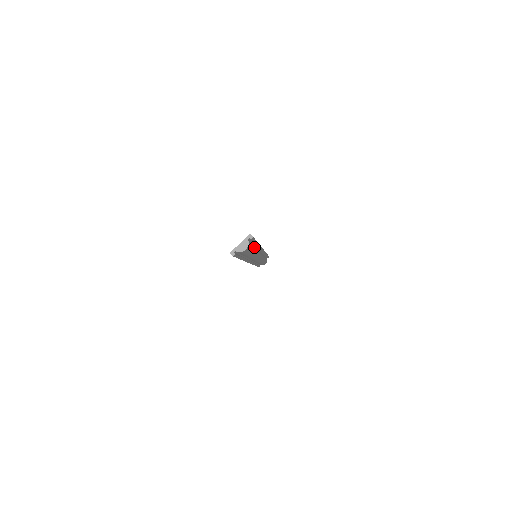
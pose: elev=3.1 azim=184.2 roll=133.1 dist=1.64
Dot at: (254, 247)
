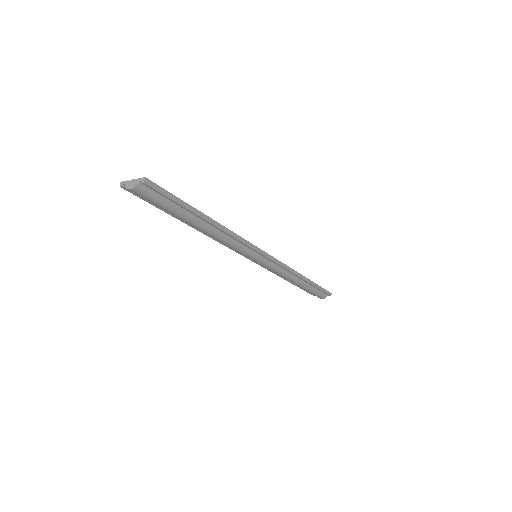
Dot at: (198, 219)
